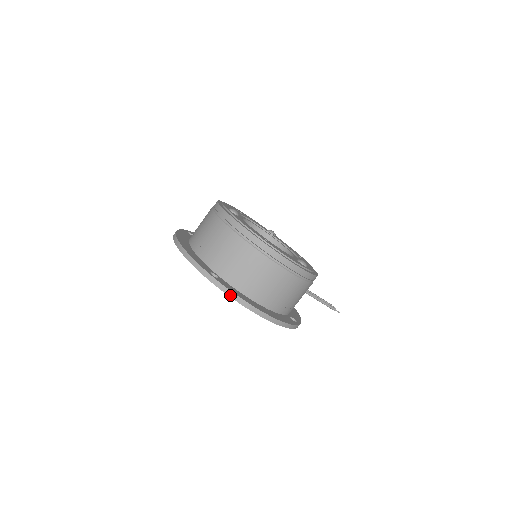
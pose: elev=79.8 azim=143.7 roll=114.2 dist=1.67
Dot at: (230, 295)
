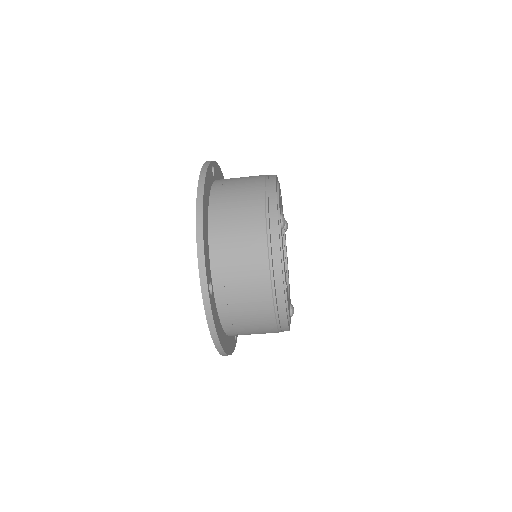
Dot at: (209, 323)
